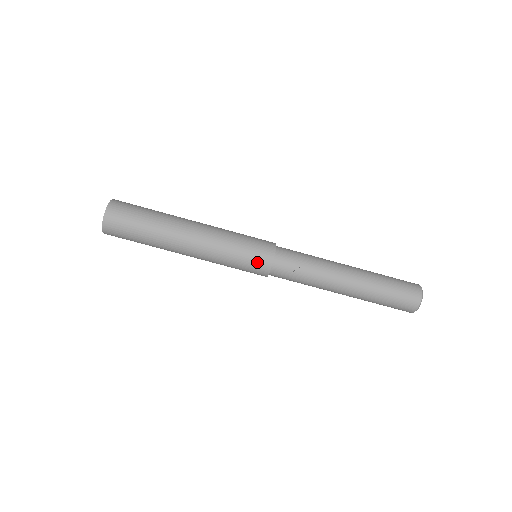
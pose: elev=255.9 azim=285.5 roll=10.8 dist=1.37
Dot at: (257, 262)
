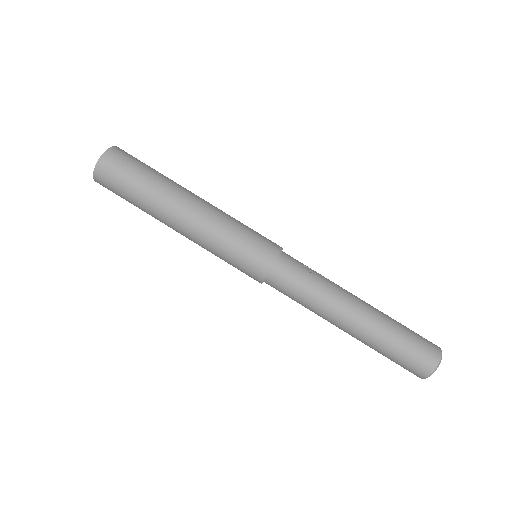
Dot at: (265, 244)
